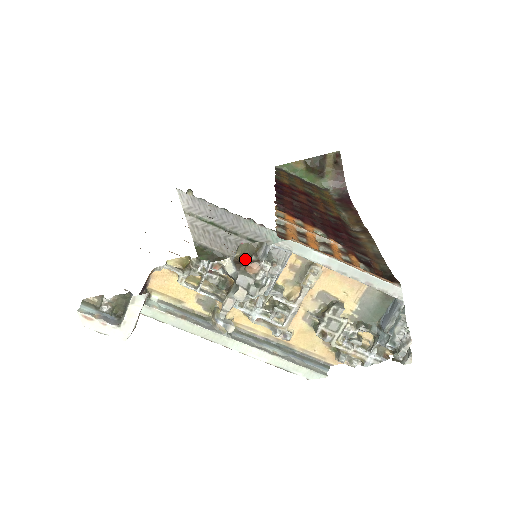
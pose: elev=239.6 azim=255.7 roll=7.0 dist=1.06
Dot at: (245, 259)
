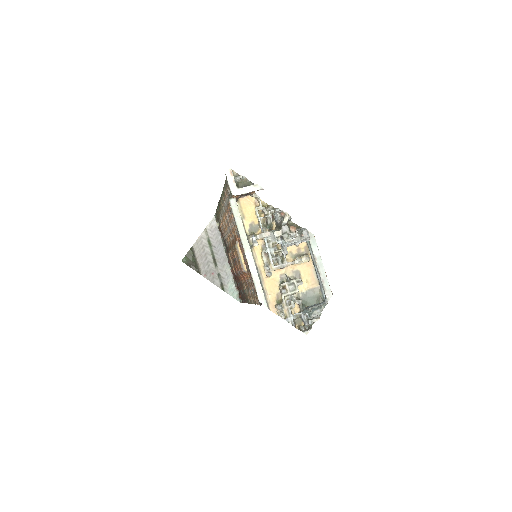
Dot at: occluded
